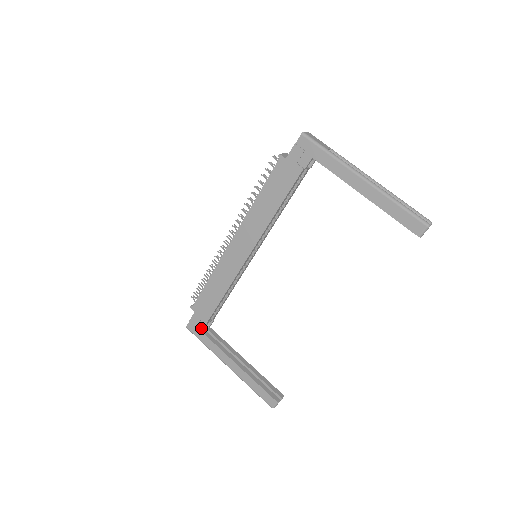
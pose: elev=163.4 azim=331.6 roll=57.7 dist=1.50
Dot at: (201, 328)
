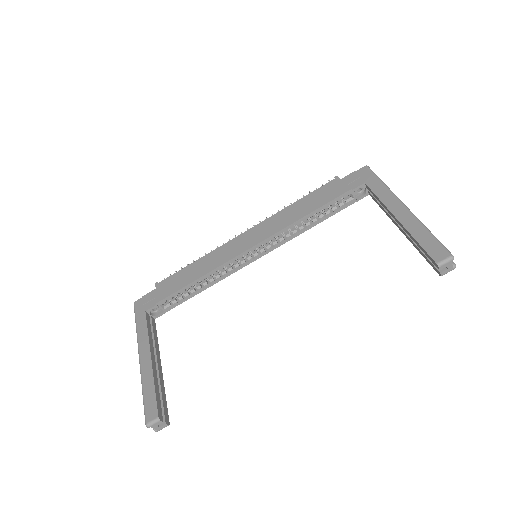
Dot at: (148, 306)
